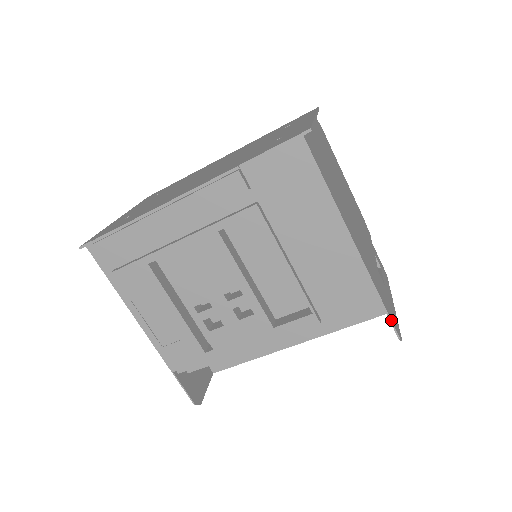
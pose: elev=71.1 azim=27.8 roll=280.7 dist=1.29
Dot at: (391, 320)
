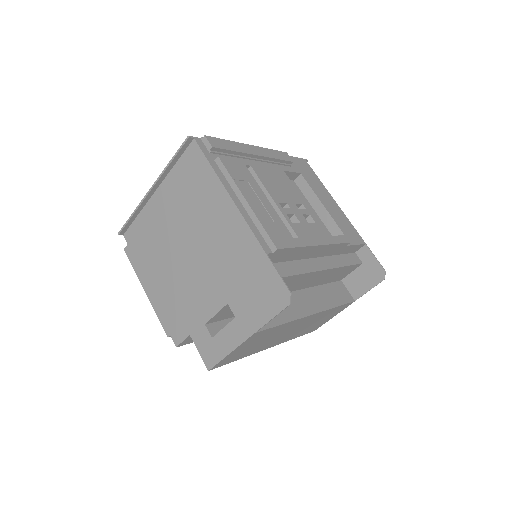
Dot at: (376, 258)
